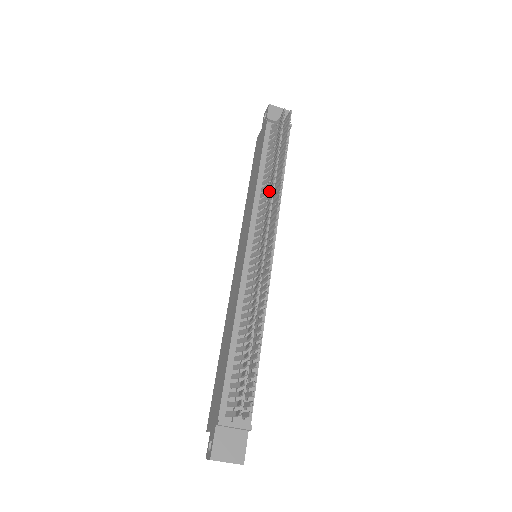
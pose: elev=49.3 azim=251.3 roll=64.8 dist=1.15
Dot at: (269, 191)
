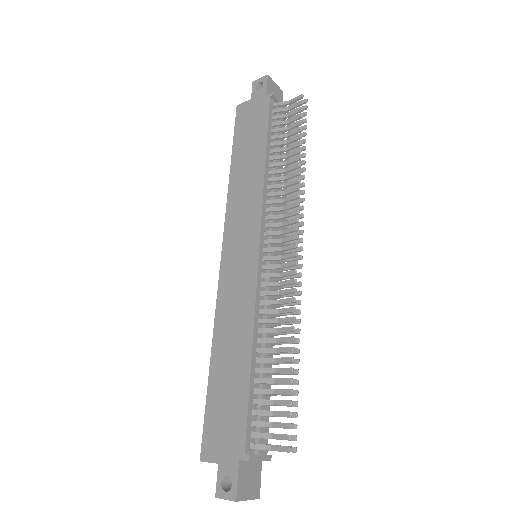
Dot at: (284, 187)
